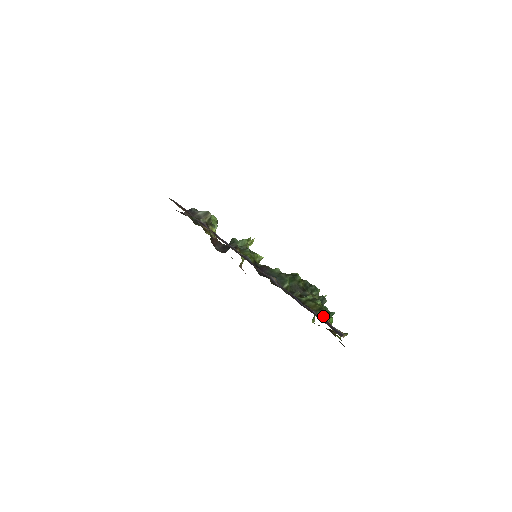
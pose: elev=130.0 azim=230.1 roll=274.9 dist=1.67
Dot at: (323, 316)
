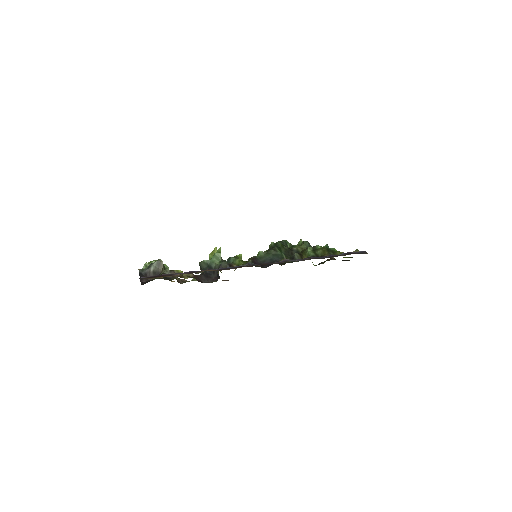
Dot at: (335, 253)
